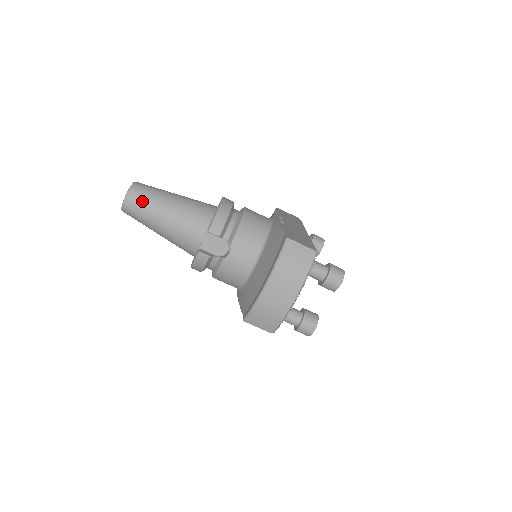
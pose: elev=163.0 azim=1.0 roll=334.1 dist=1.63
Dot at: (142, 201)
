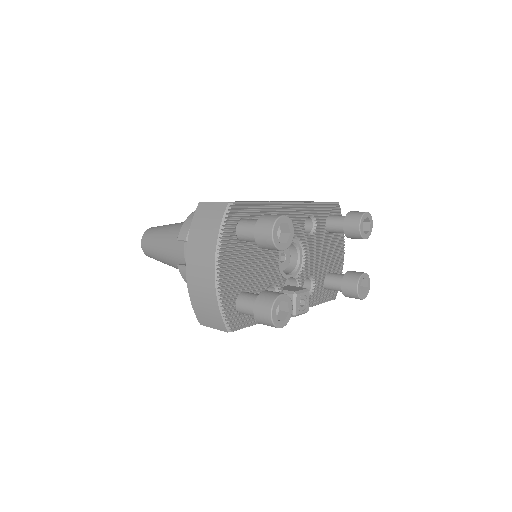
Dot at: (149, 239)
